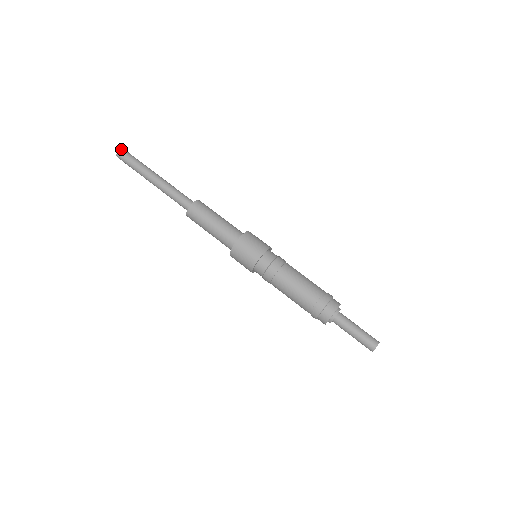
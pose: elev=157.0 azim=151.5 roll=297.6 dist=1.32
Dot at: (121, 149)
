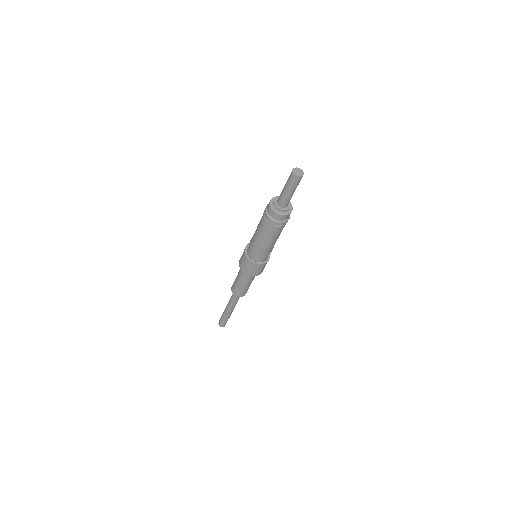
Dot at: occluded
